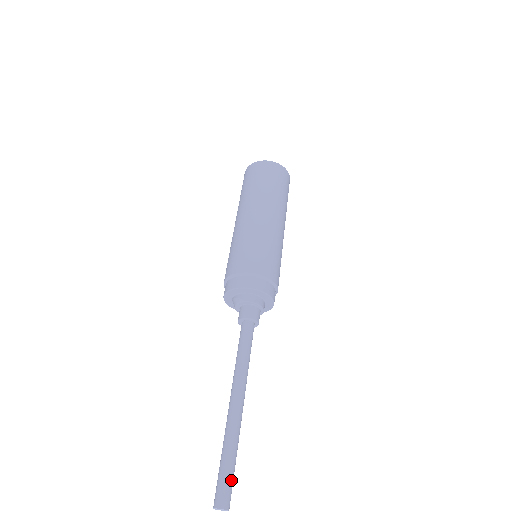
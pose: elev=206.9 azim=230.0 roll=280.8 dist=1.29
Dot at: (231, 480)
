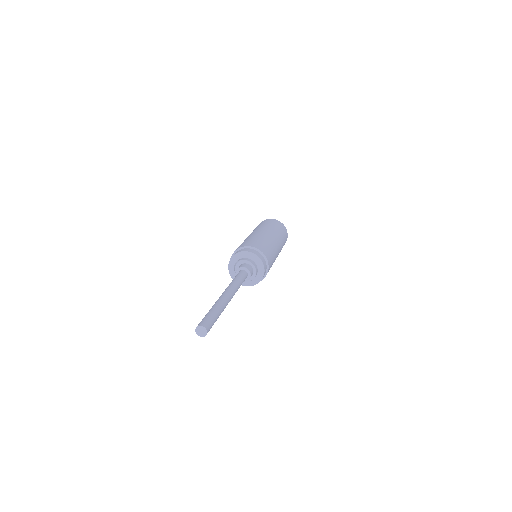
Dot at: (211, 318)
